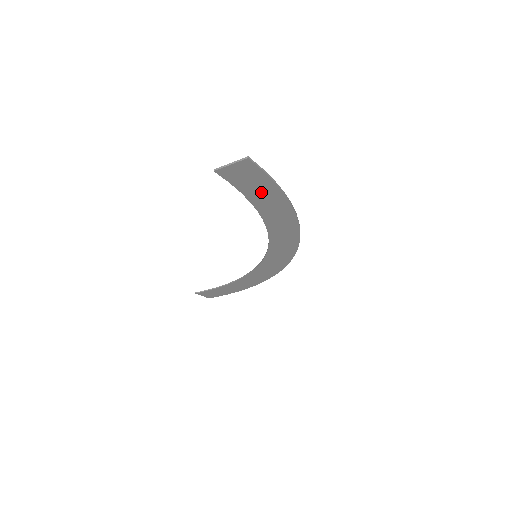
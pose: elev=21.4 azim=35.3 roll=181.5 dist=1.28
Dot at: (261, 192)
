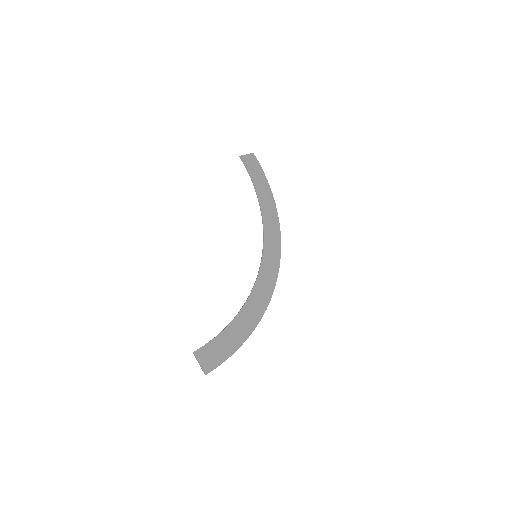
Dot at: (225, 344)
